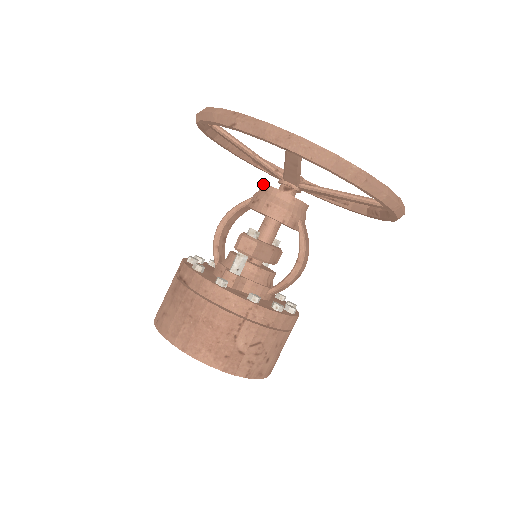
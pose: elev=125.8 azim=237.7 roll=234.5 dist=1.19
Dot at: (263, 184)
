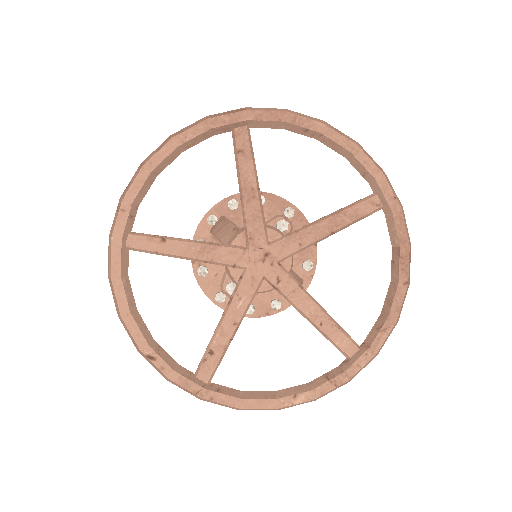
Dot at: occluded
